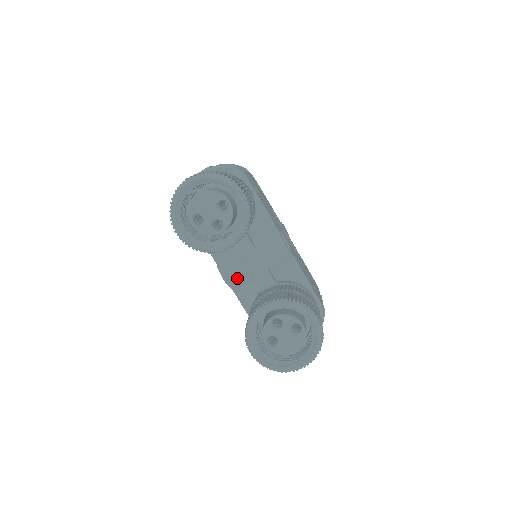
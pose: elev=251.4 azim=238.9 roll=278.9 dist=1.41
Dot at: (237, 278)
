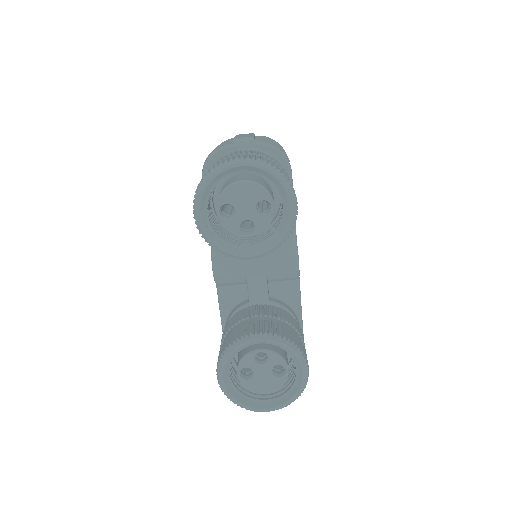
Dot at: (229, 277)
